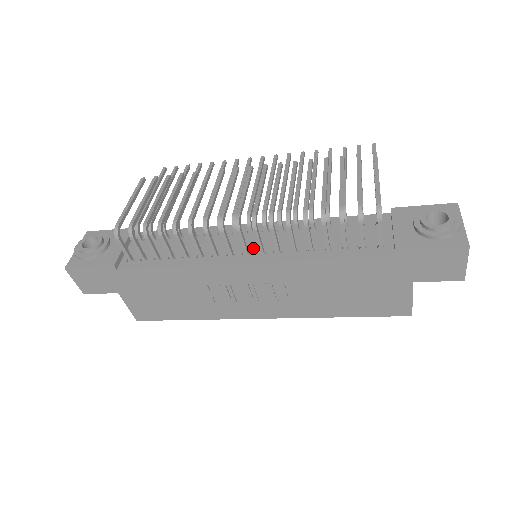
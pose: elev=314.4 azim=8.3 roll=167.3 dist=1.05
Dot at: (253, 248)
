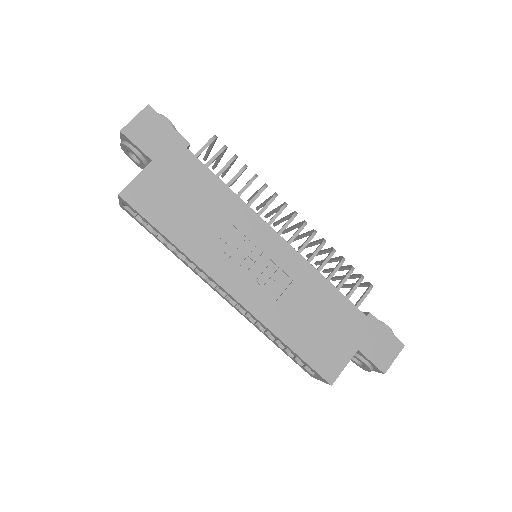
Dot at: occluded
